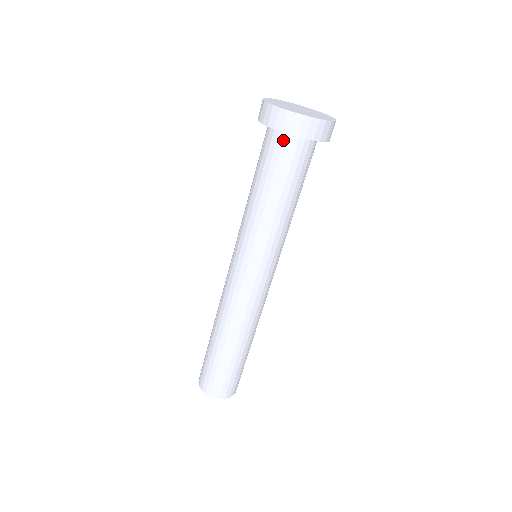
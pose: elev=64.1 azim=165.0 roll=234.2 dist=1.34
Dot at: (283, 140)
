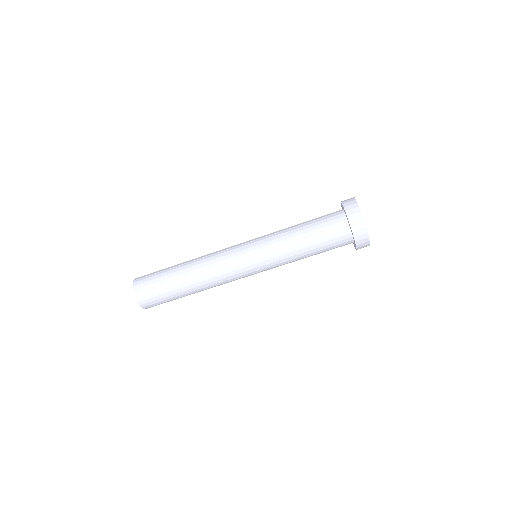
Dot at: (348, 241)
